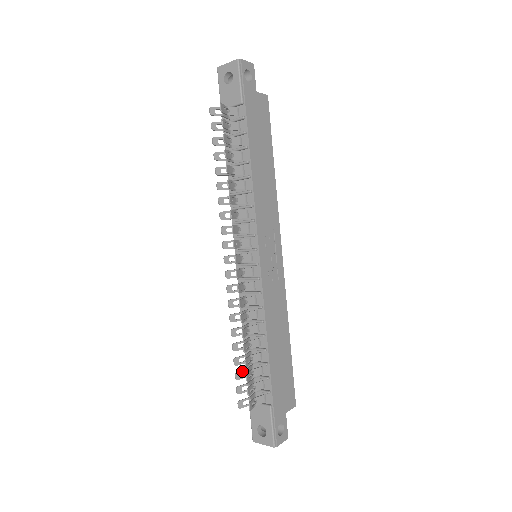
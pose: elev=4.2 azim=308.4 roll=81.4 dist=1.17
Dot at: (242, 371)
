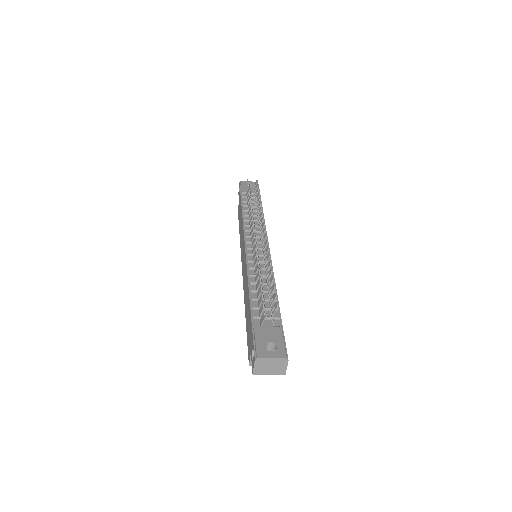
Dot at: occluded
